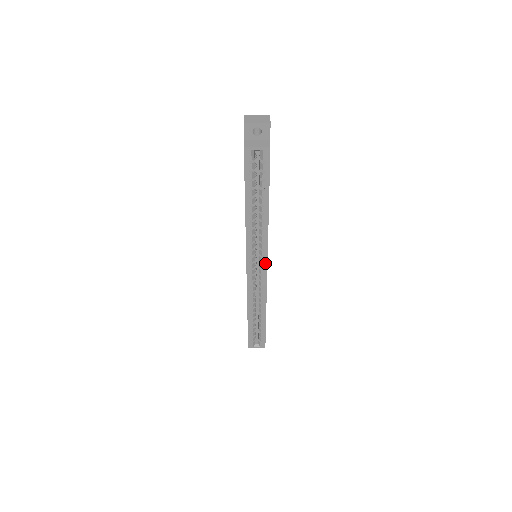
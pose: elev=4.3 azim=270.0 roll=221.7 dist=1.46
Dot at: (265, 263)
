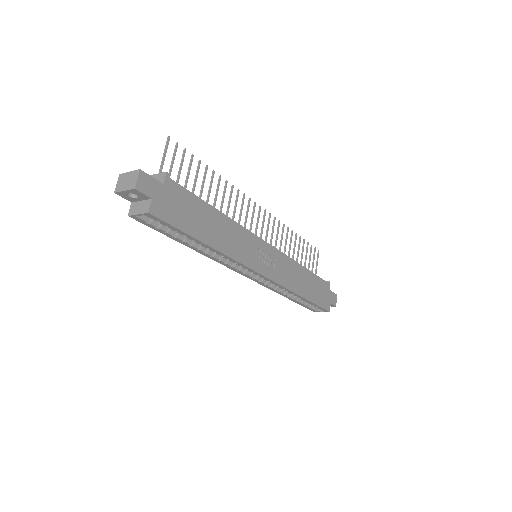
Dot at: (255, 272)
